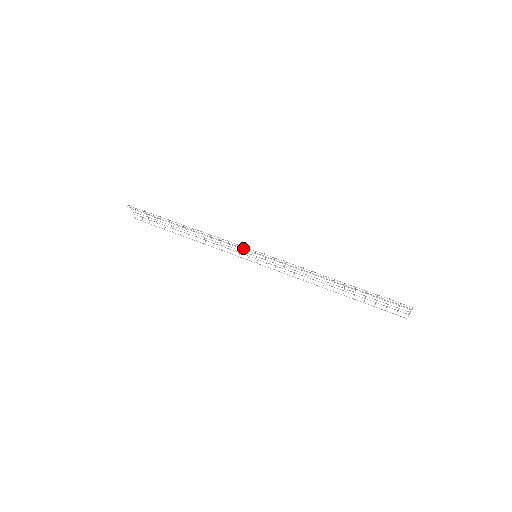
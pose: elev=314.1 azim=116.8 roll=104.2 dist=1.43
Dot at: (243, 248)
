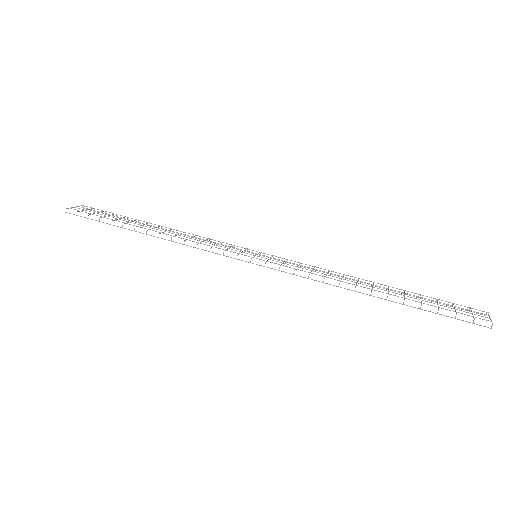
Dot at: (234, 258)
